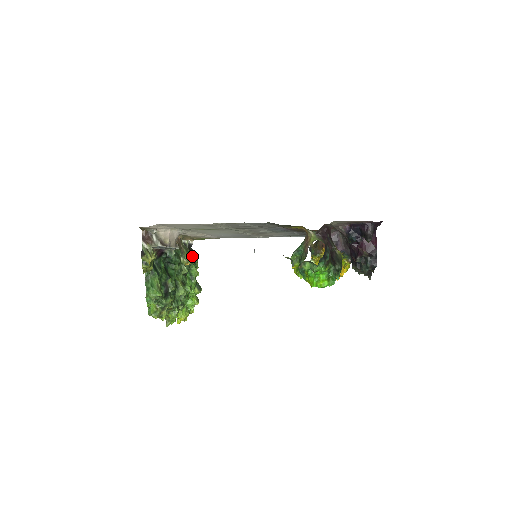
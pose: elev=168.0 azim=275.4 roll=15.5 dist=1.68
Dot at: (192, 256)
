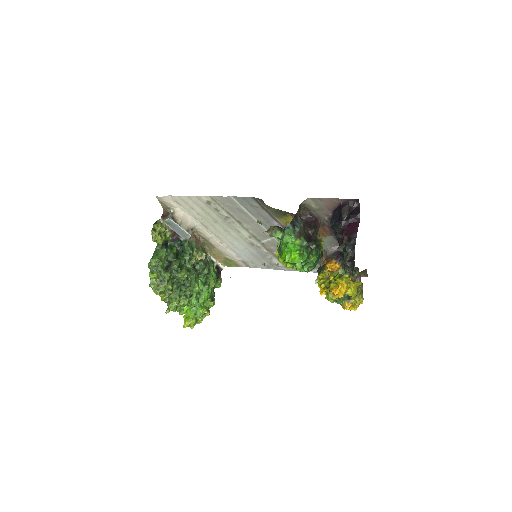
Dot at: (204, 253)
